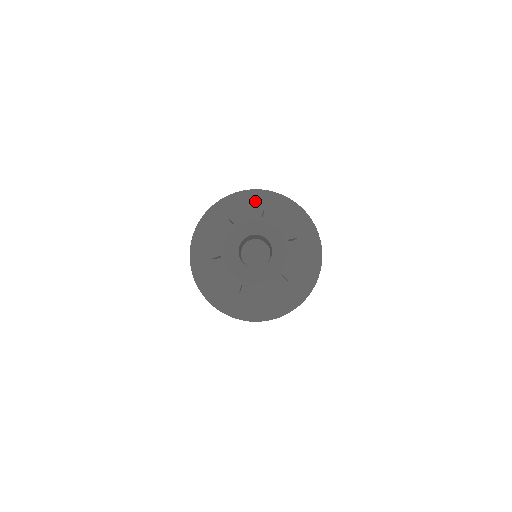
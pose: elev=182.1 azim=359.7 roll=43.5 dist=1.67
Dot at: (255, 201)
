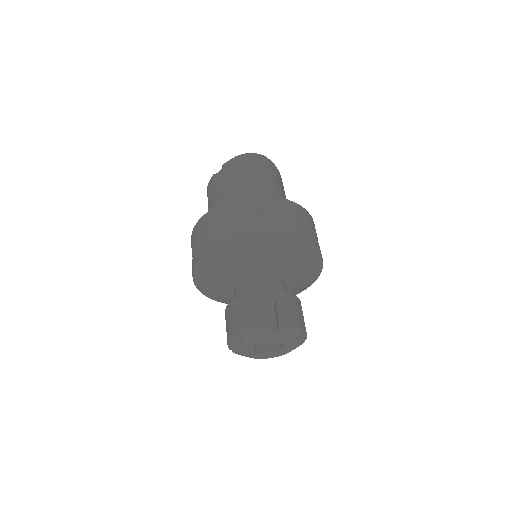
Dot at: (252, 250)
